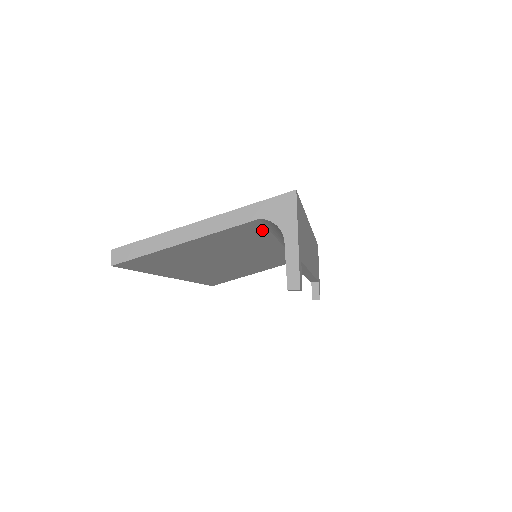
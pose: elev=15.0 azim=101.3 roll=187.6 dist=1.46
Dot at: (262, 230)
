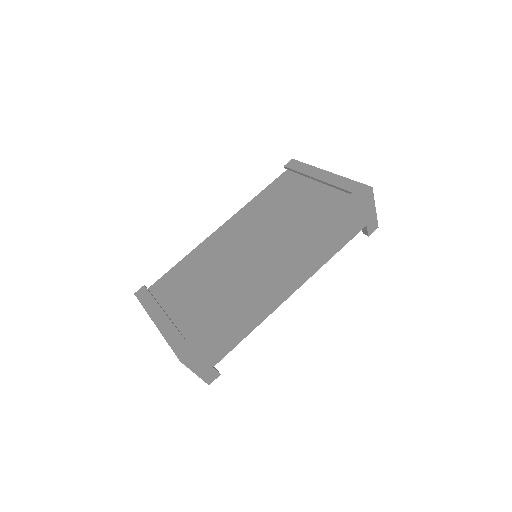
Dot at: occluded
